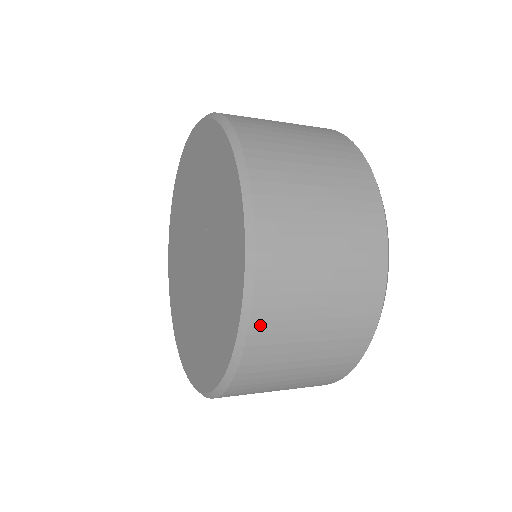
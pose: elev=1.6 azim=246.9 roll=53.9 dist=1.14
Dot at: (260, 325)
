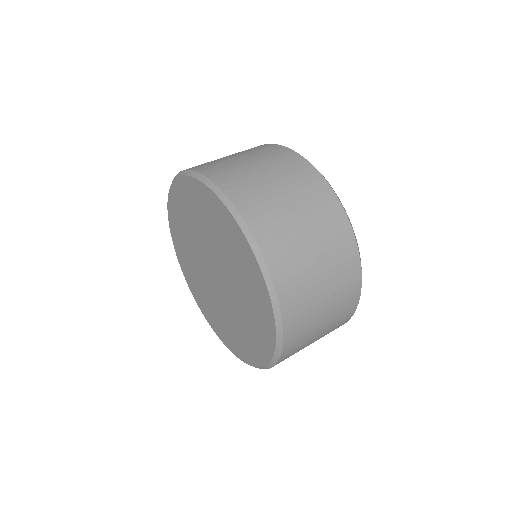
Dot at: (289, 328)
